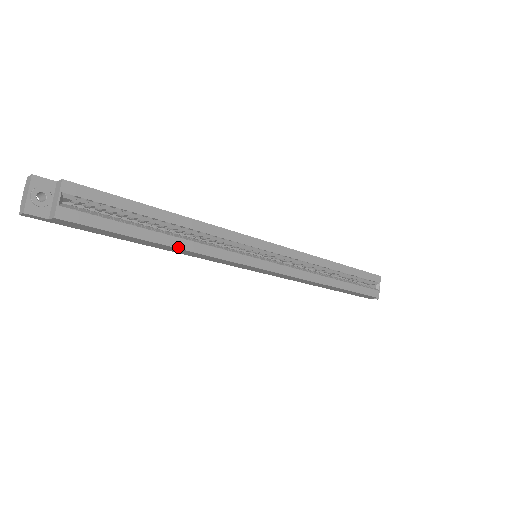
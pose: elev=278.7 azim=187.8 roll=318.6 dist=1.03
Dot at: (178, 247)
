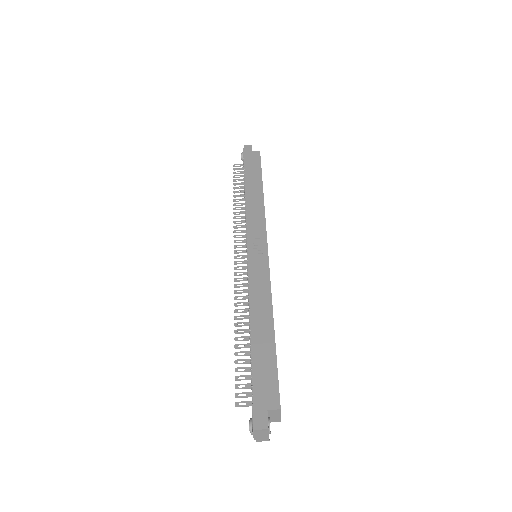
Dot at: occluded
